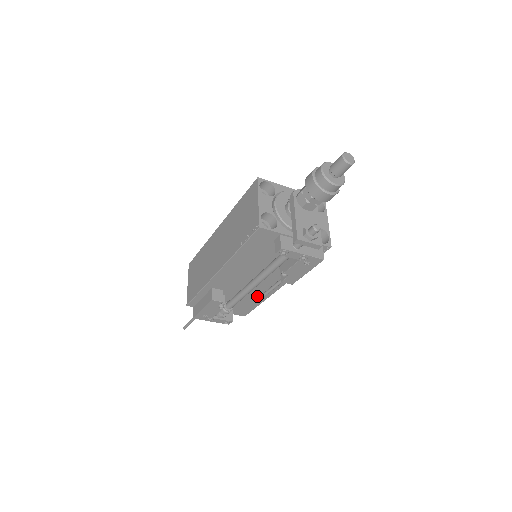
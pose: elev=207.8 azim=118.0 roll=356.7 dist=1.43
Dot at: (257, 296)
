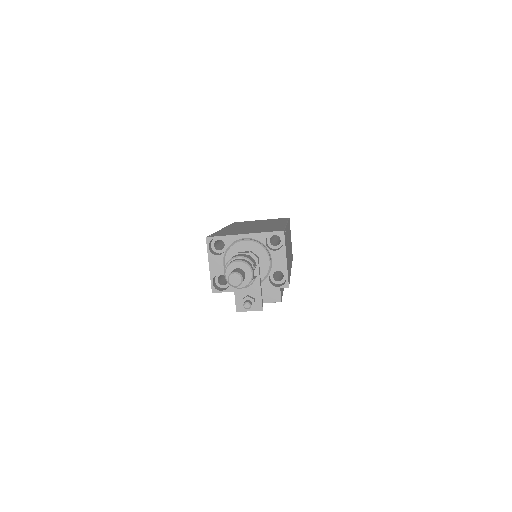
Dot at: occluded
